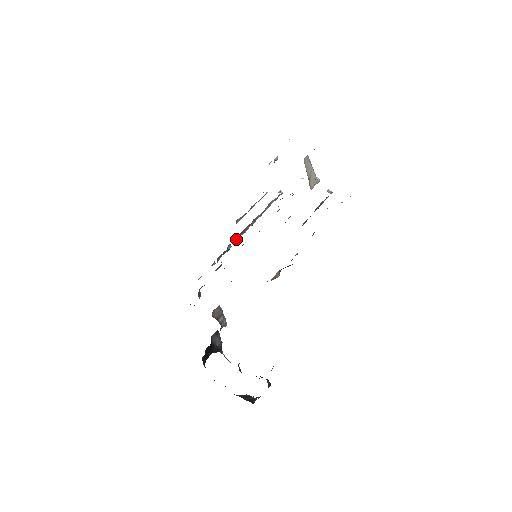
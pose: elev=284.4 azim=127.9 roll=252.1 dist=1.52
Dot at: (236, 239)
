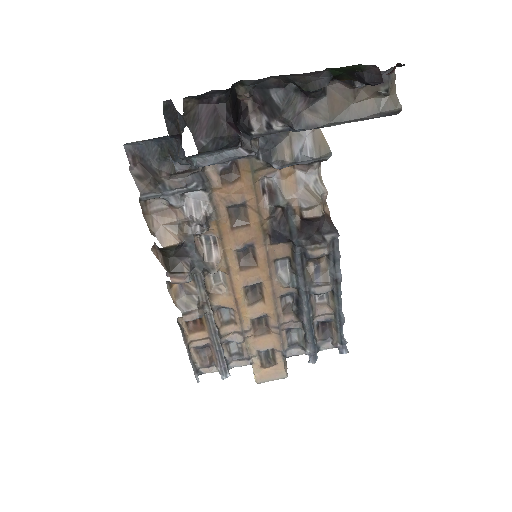
Dot at: (204, 280)
